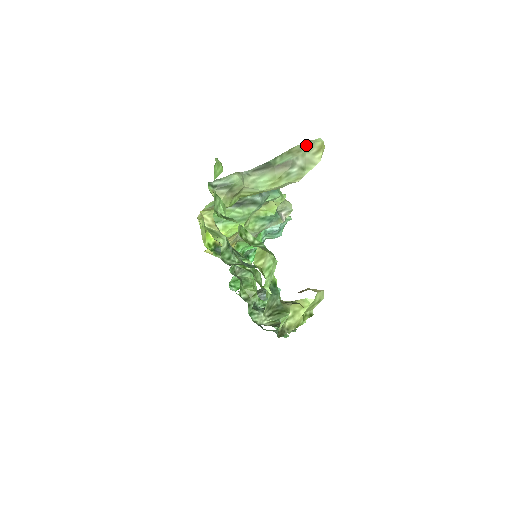
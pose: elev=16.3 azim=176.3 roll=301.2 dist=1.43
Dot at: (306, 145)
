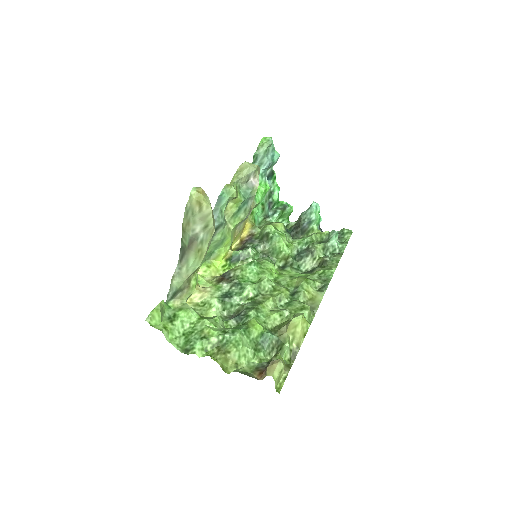
Dot at: (188, 213)
